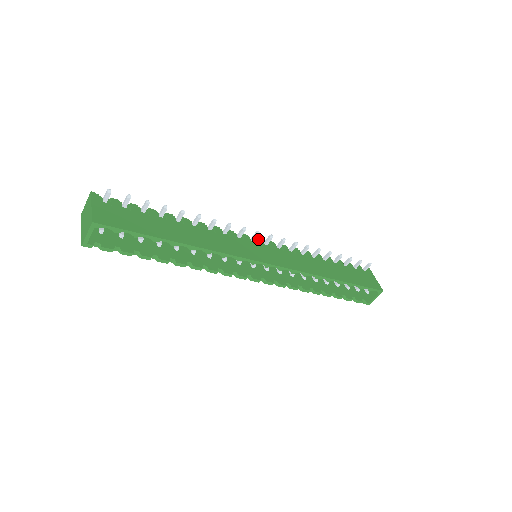
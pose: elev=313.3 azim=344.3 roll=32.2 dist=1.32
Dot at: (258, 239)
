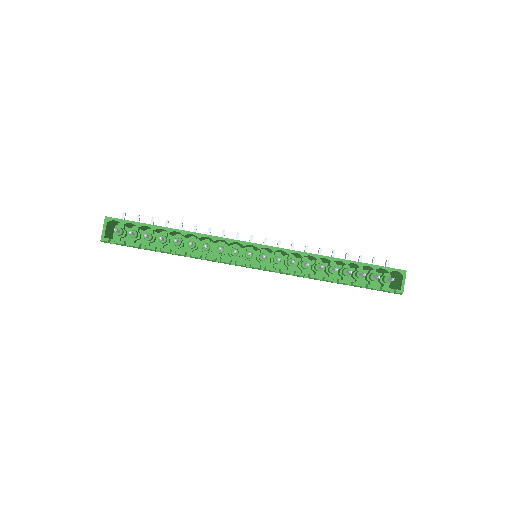
Dot at: occluded
